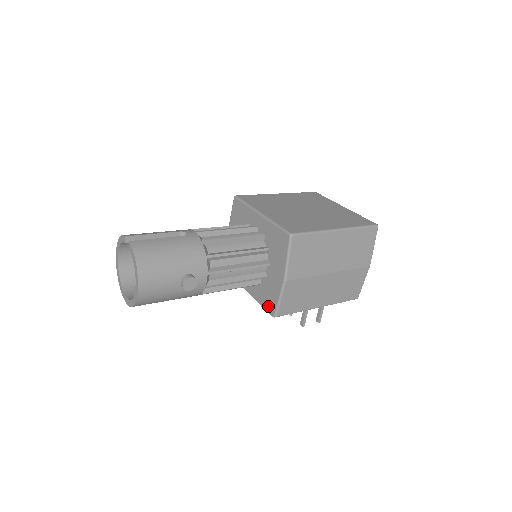
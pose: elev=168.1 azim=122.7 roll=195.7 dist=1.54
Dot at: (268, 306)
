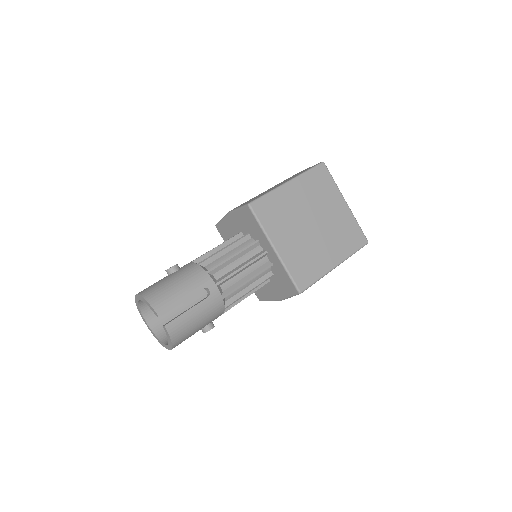
Dot at: (257, 292)
